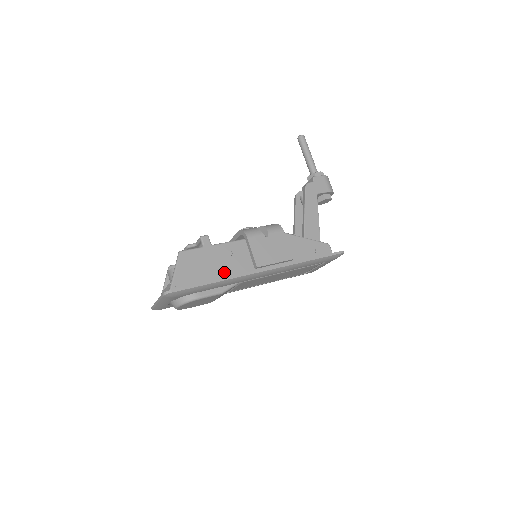
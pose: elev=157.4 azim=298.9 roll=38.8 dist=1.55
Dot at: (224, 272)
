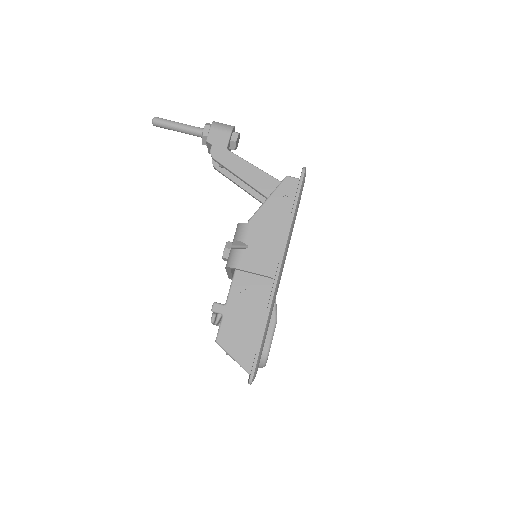
Dot at: (258, 309)
